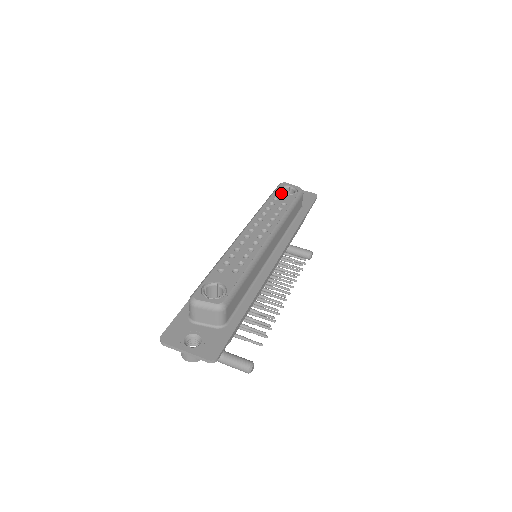
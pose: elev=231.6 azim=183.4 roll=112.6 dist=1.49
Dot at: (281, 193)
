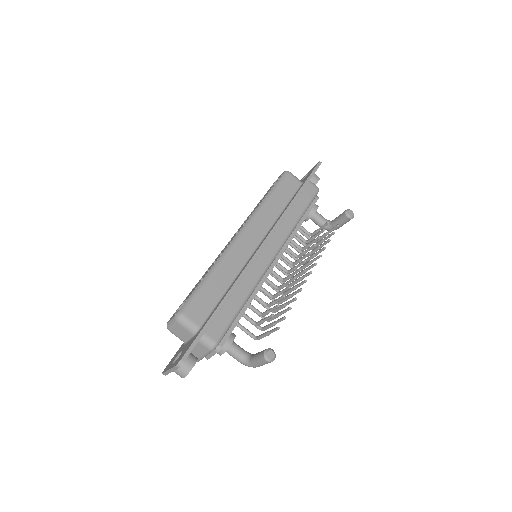
Dot at: (268, 190)
